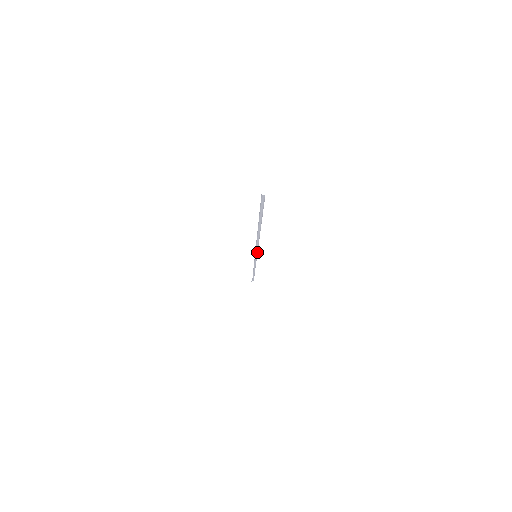
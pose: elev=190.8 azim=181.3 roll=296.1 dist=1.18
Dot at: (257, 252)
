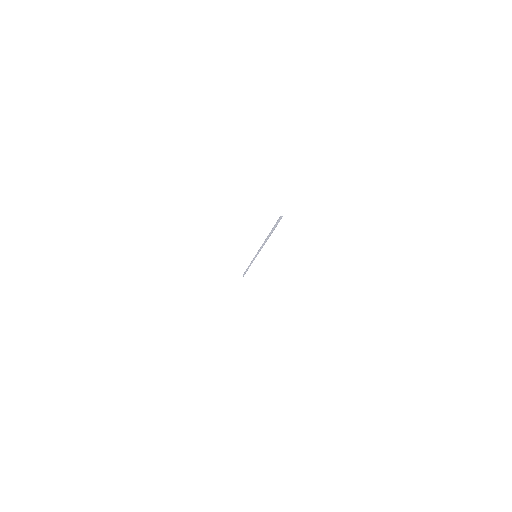
Dot at: (258, 253)
